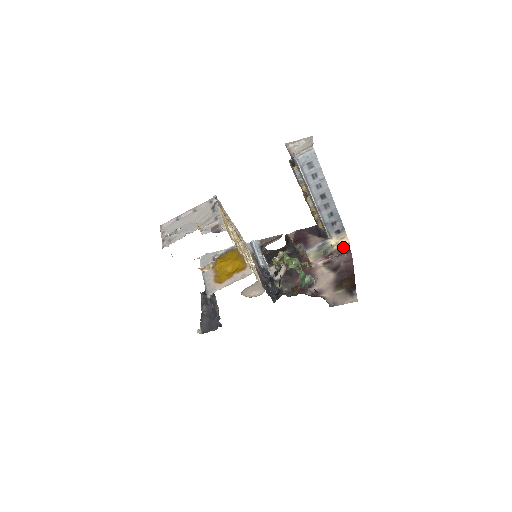
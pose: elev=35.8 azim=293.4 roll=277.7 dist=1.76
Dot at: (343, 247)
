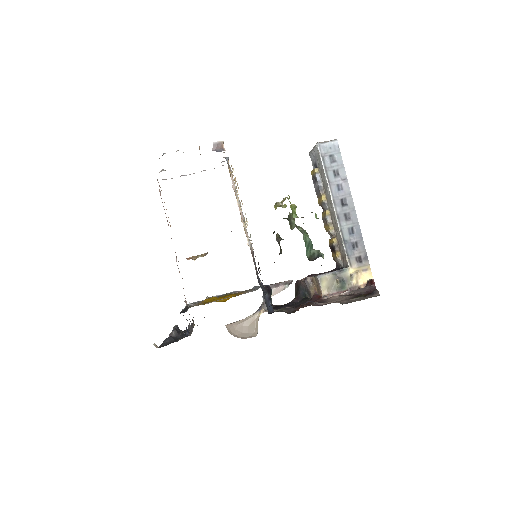
Dot at: (365, 285)
